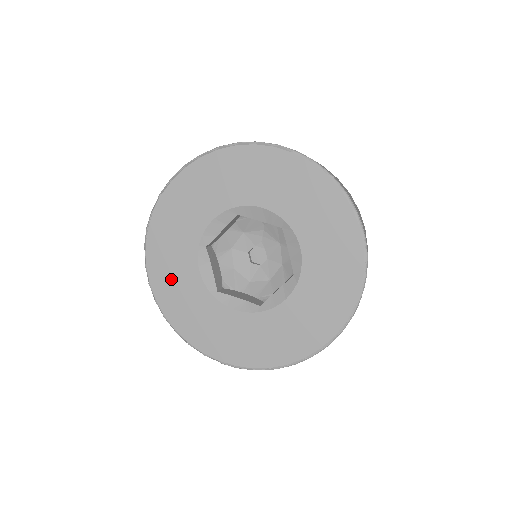
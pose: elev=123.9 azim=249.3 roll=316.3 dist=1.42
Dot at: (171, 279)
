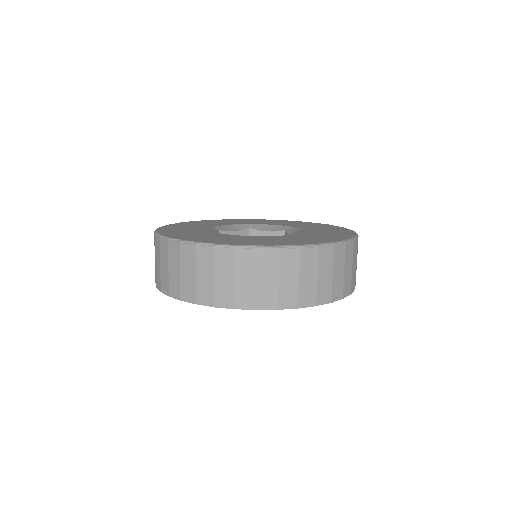
Dot at: (180, 230)
